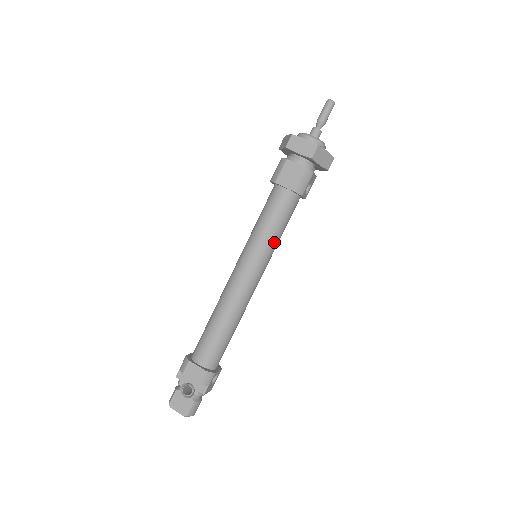
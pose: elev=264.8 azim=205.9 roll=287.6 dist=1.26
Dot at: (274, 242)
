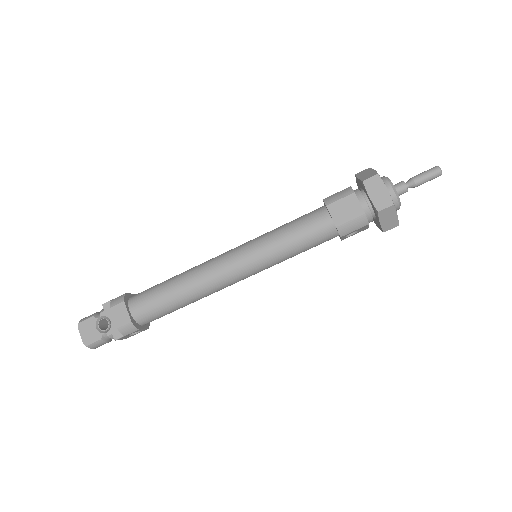
Dot at: (282, 258)
